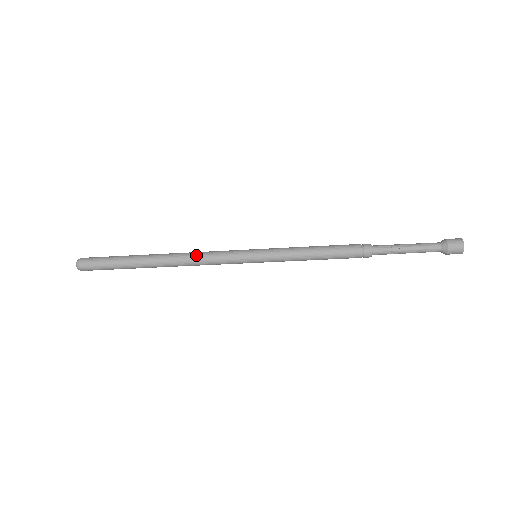
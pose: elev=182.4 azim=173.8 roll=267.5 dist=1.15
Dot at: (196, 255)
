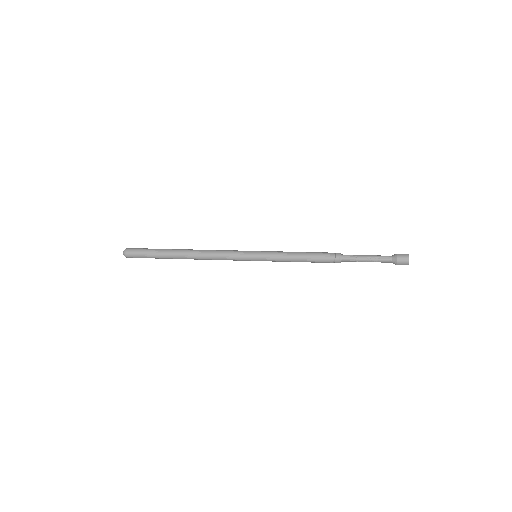
Dot at: (212, 256)
